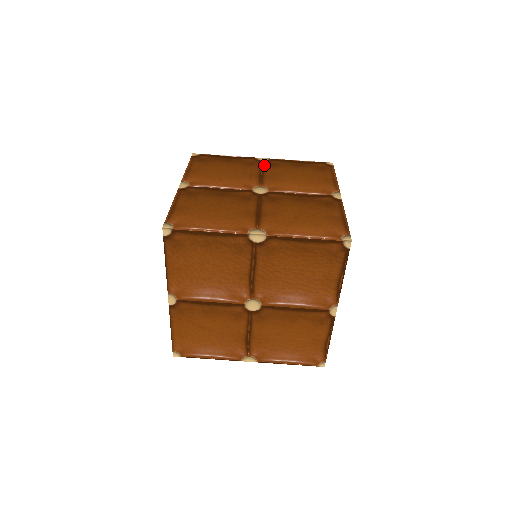
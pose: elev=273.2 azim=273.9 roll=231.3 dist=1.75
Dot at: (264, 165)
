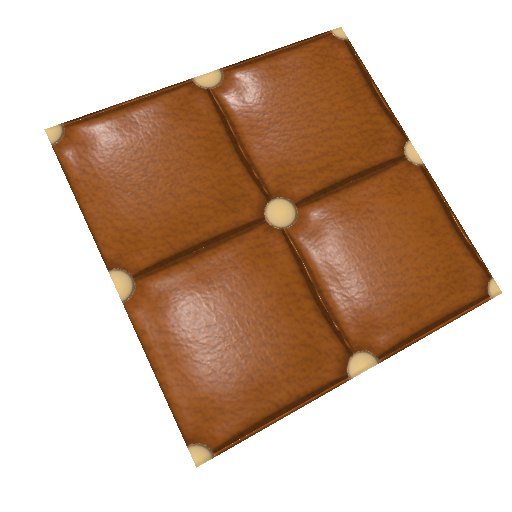
Dot at: (387, 169)
